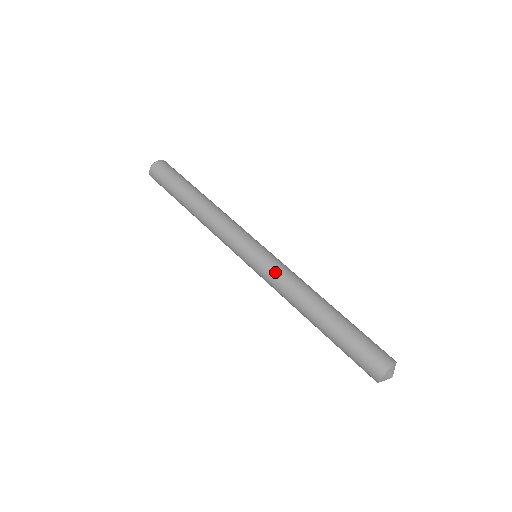
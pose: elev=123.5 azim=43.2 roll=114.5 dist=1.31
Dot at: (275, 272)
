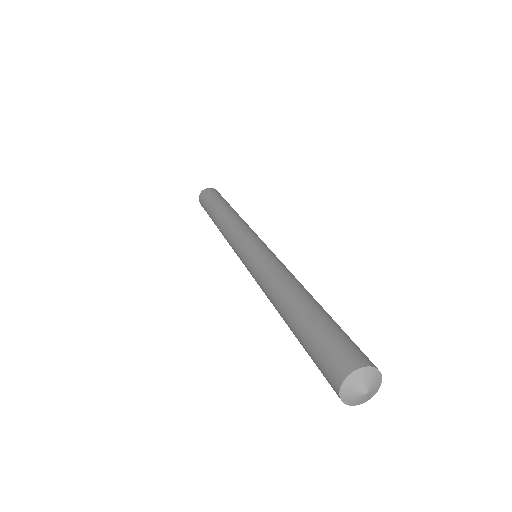
Dot at: (267, 258)
